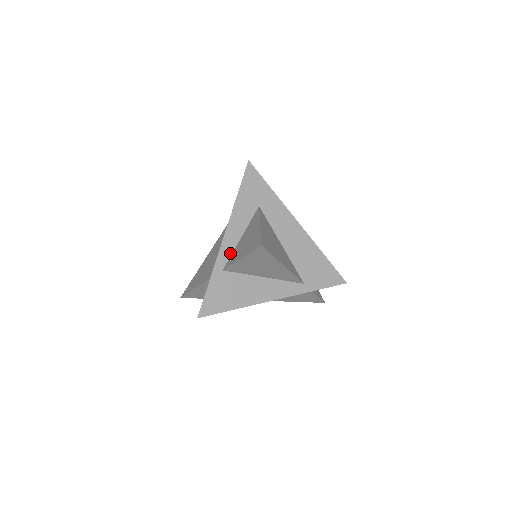
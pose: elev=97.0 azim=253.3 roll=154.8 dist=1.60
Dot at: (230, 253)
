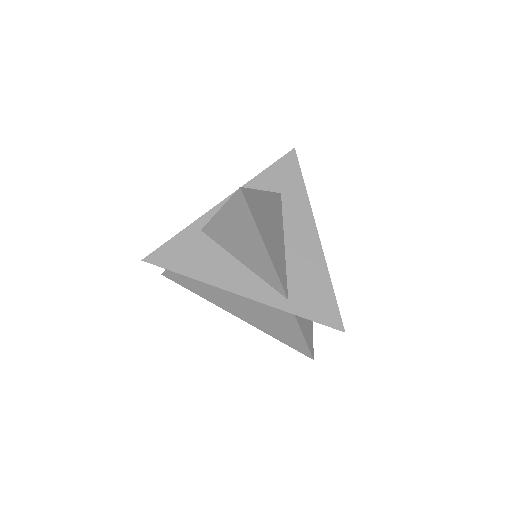
Dot at: occluded
